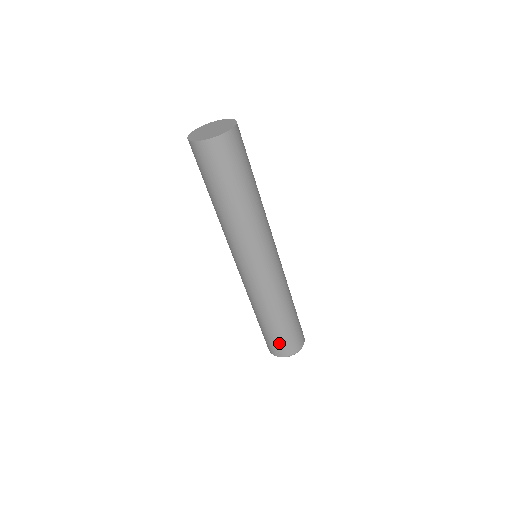
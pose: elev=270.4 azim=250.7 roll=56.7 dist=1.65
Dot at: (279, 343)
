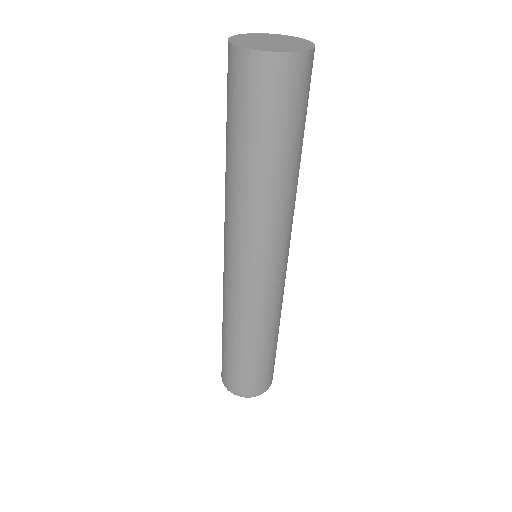
Dot at: (237, 377)
